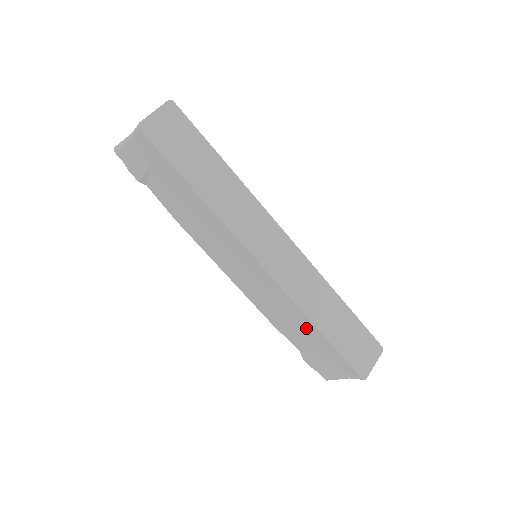
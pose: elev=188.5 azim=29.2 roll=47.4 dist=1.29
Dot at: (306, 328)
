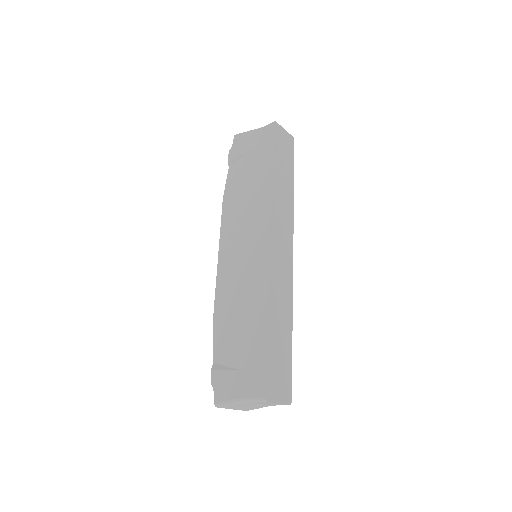
Dot at: (254, 320)
